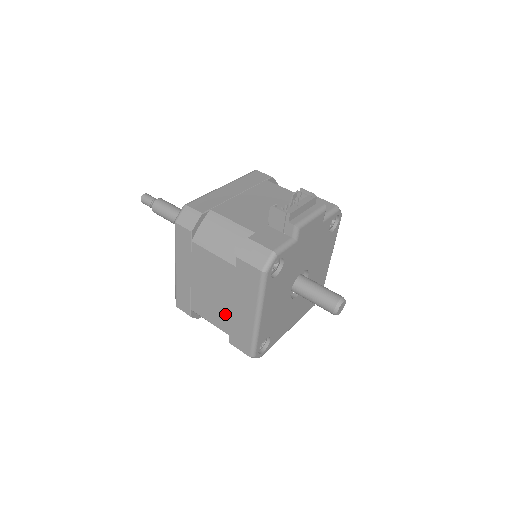
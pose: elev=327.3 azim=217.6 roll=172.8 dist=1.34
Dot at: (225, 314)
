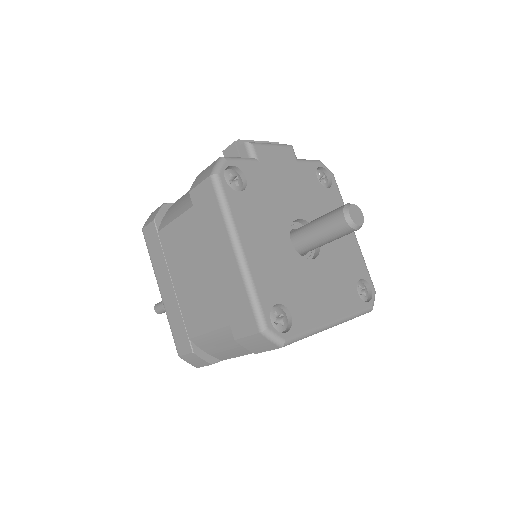
Dot at: (213, 293)
